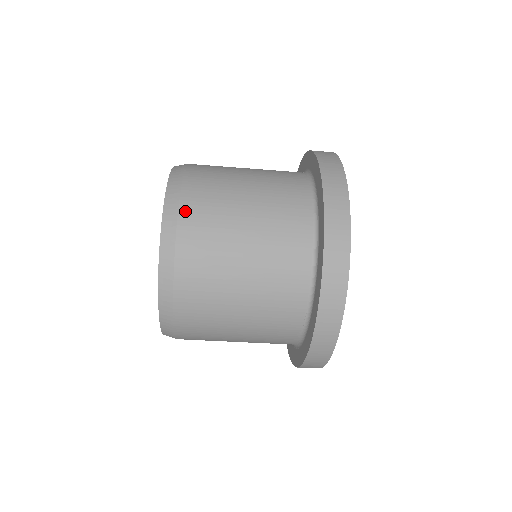
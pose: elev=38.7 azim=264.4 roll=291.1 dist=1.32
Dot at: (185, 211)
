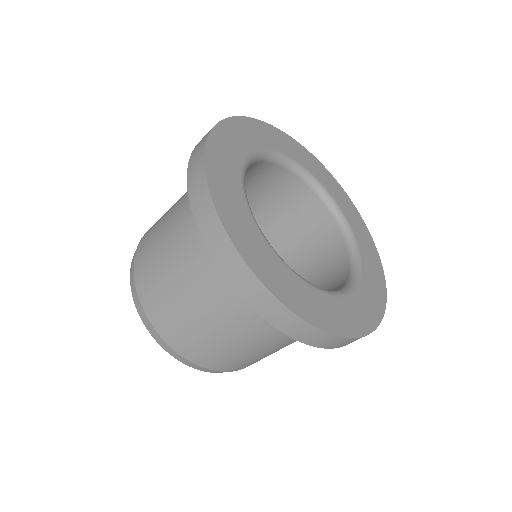
Dot at: occluded
